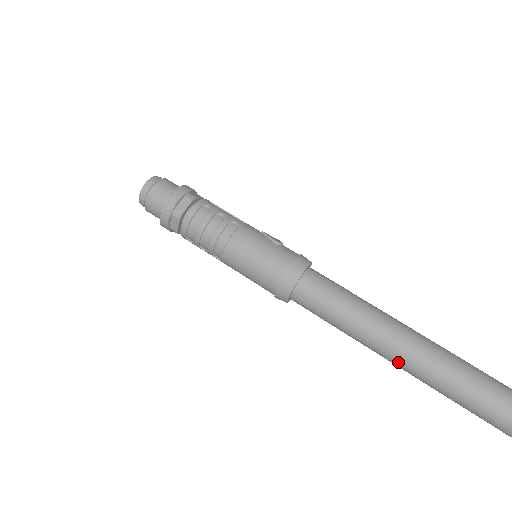
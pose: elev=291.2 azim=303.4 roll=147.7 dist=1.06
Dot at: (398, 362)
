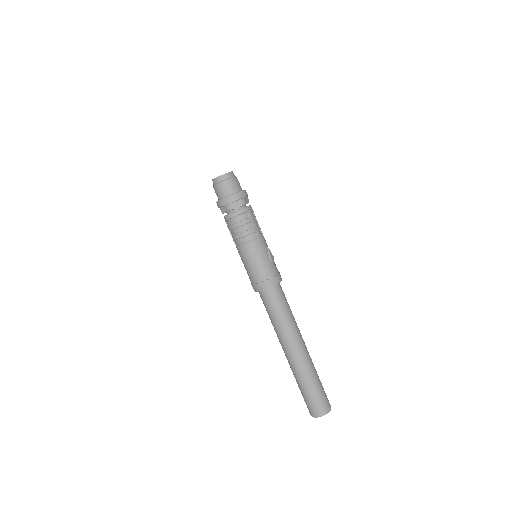
Dot at: (287, 355)
